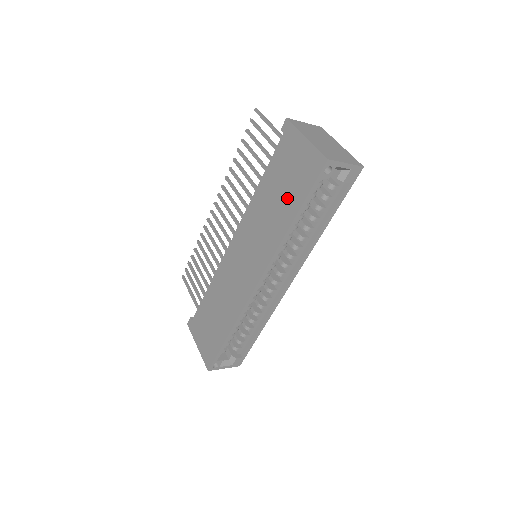
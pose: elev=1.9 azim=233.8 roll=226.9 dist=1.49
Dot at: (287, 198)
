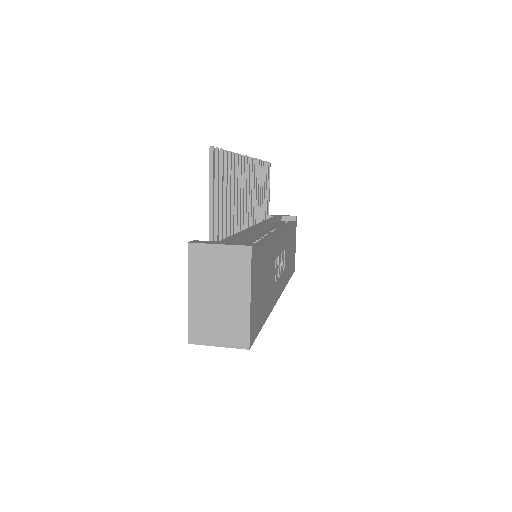
Dot at: occluded
